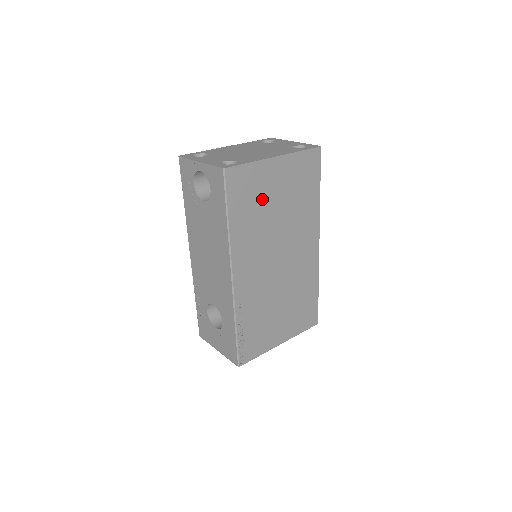
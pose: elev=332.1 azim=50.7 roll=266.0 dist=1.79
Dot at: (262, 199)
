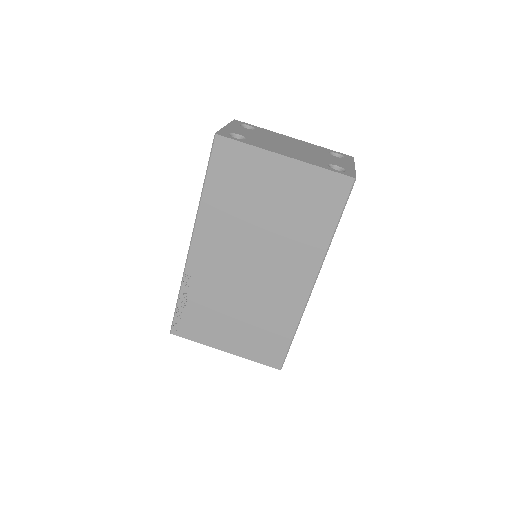
Dot at: (251, 190)
